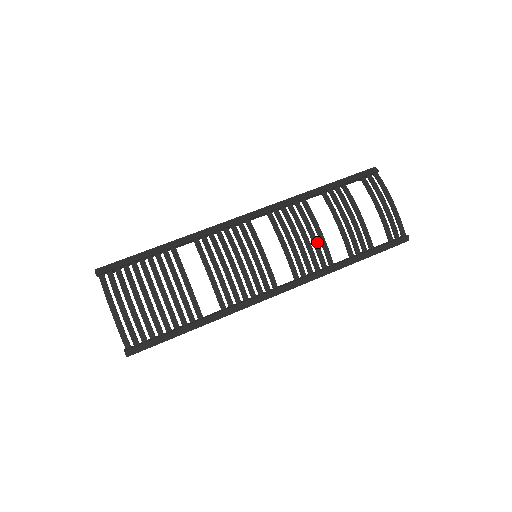
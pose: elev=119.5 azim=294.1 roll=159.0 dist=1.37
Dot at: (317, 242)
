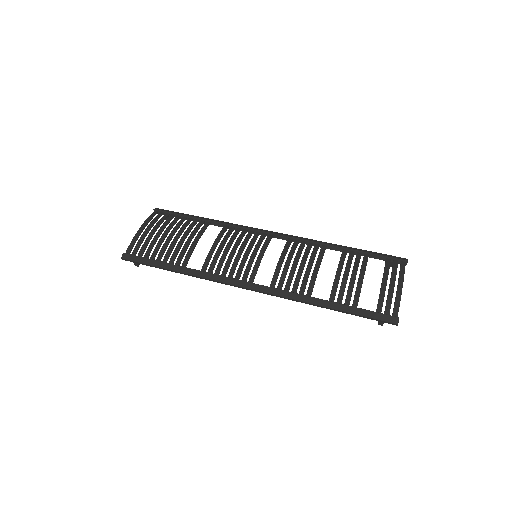
Dot at: (309, 272)
